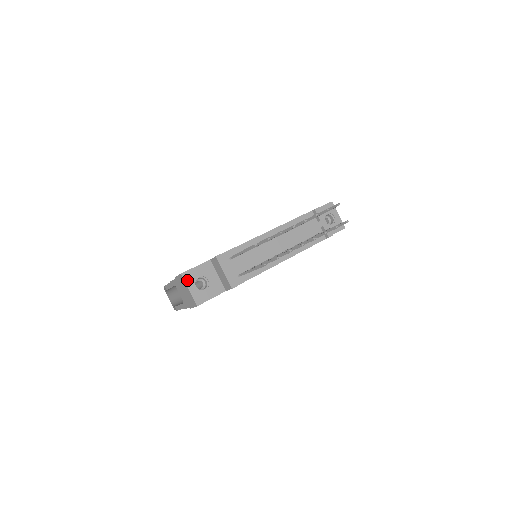
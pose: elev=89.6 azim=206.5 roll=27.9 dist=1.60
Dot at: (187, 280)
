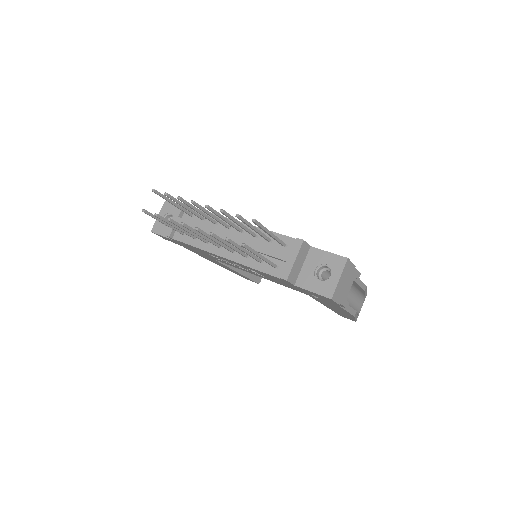
Dot at: (164, 208)
